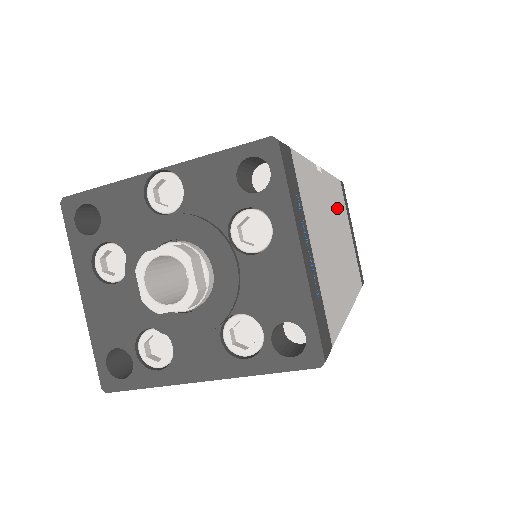
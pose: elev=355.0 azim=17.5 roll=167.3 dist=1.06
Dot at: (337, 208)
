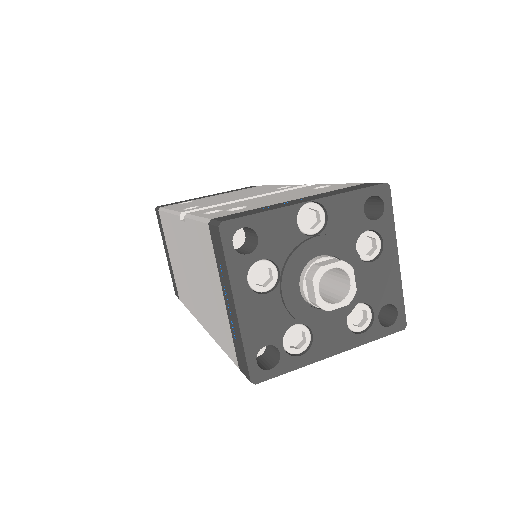
Dot at: occluded
